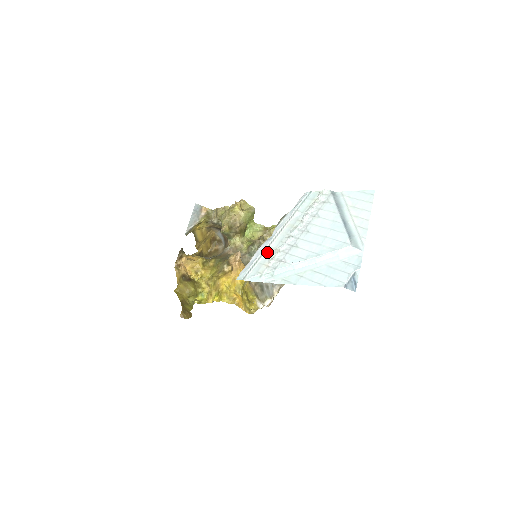
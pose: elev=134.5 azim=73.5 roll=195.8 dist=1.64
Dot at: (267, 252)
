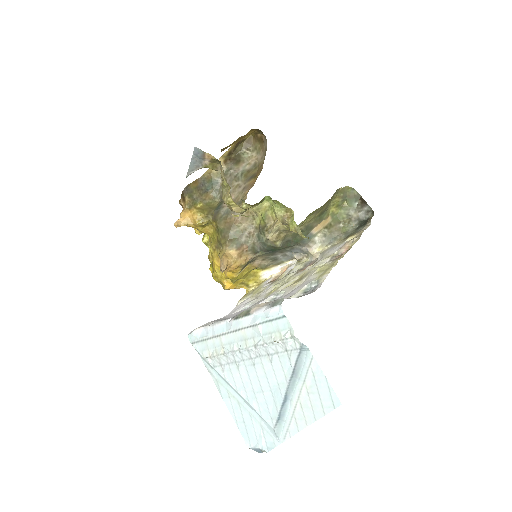
Dot at: (216, 340)
